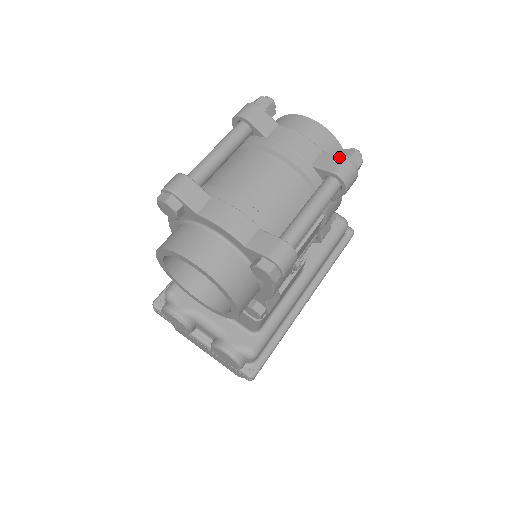
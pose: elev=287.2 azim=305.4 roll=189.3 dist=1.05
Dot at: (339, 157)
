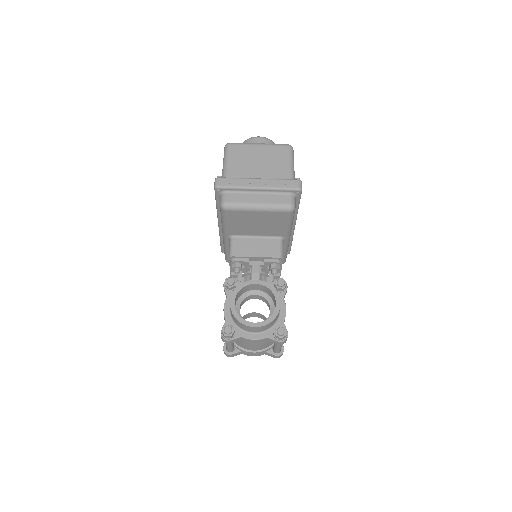
Dot at: (276, 341)
